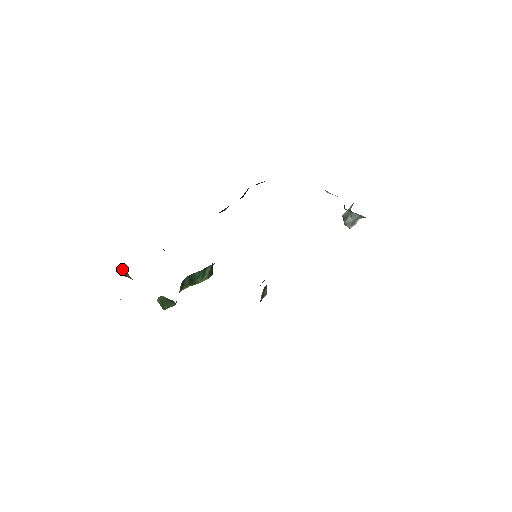
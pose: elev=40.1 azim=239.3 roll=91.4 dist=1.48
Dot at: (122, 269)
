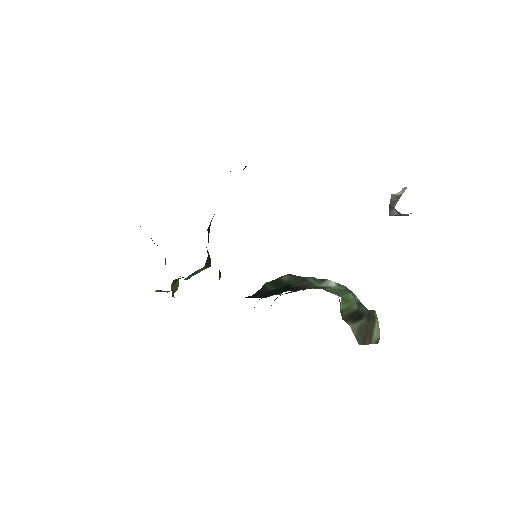
Dot at: occluded
